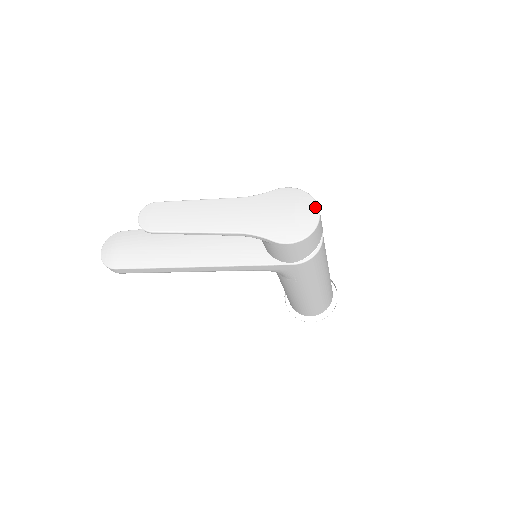
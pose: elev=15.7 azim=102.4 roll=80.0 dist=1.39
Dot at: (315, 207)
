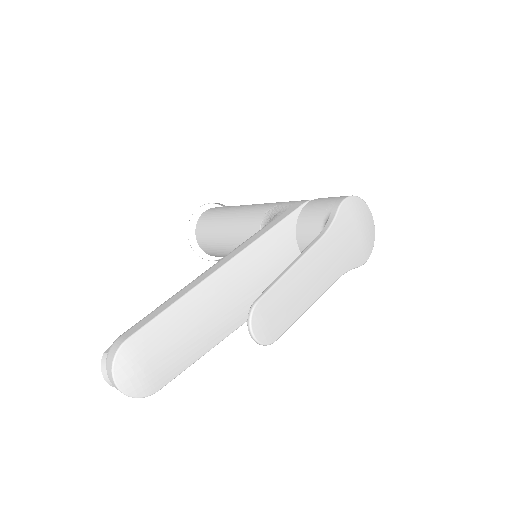
Dot at: (369, 211)
